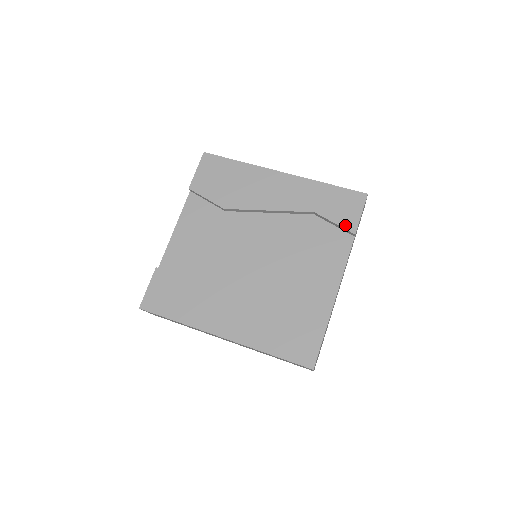
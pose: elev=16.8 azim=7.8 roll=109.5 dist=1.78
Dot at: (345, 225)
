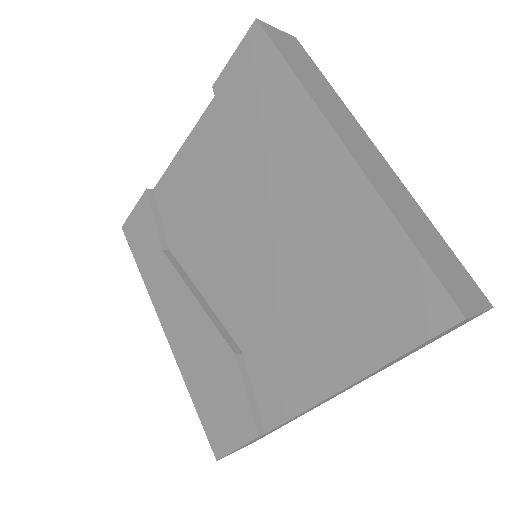
Dot at: (374, 337)
